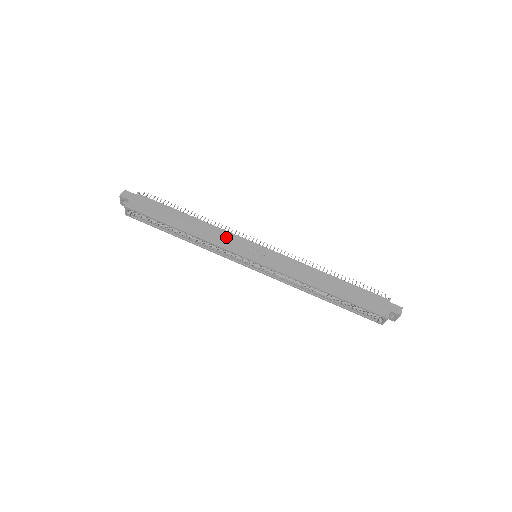
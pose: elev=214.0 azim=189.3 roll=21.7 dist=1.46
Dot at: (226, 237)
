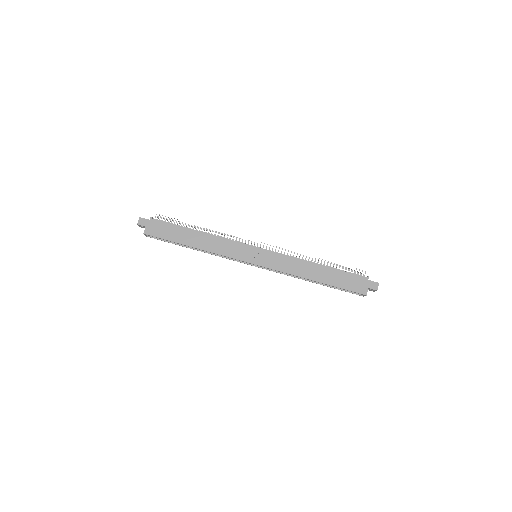
Dot at: (229, 246)
